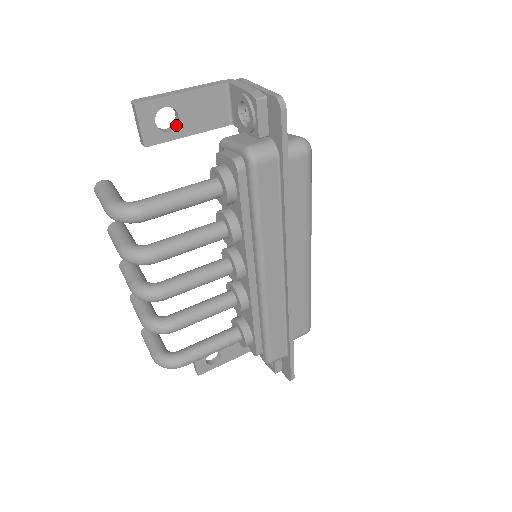
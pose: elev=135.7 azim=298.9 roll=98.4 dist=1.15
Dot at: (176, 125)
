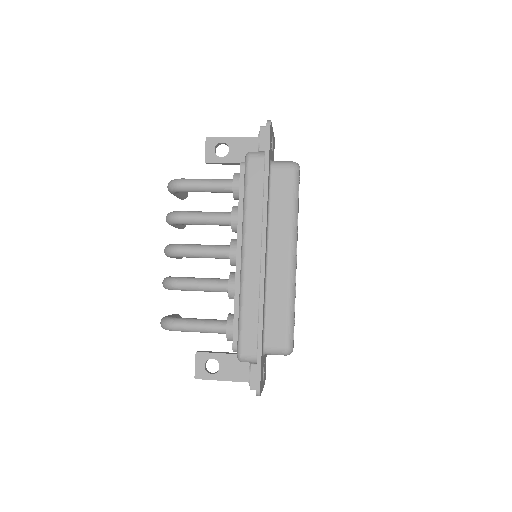
Dot at: (227, 155)
